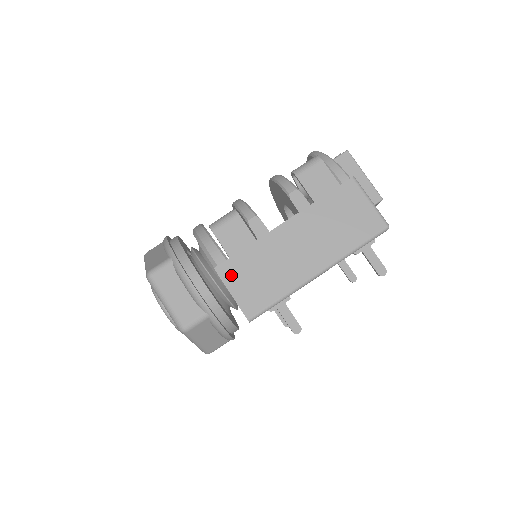
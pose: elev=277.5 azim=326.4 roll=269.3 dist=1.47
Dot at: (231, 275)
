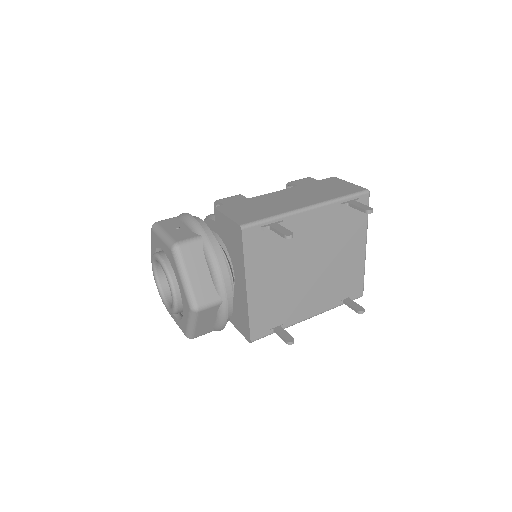
Dot at: (228, 209)
